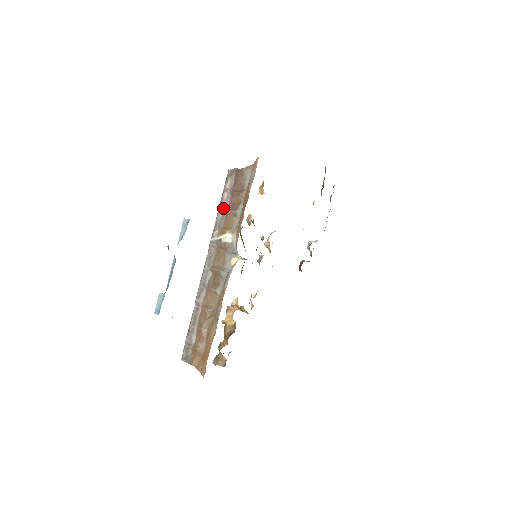
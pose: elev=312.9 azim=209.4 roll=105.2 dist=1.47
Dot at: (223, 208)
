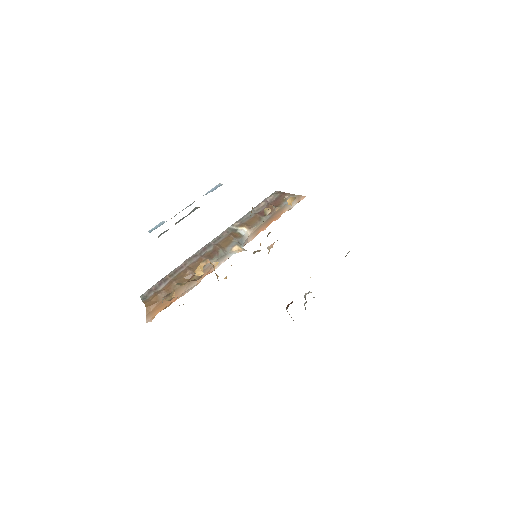
Dot at: (254, 211)
